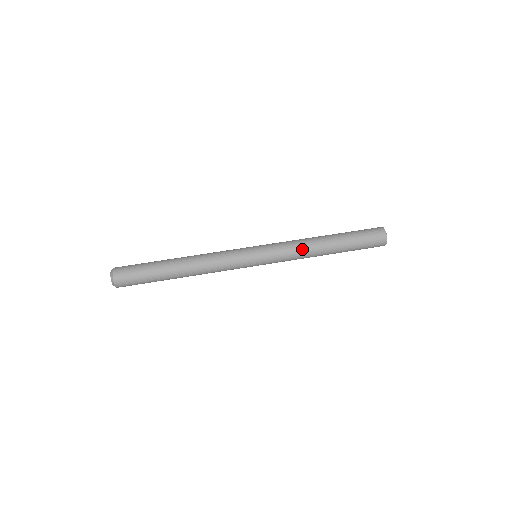
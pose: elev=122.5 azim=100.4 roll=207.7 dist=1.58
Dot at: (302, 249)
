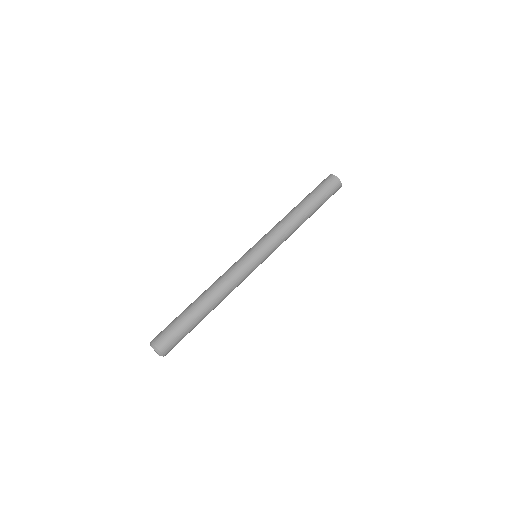
Dot at: (283, 223)
